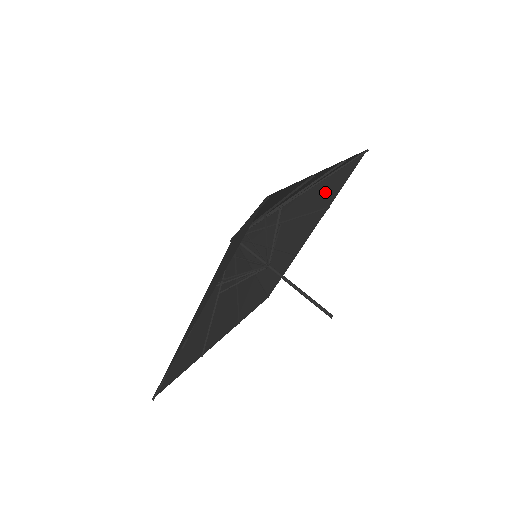
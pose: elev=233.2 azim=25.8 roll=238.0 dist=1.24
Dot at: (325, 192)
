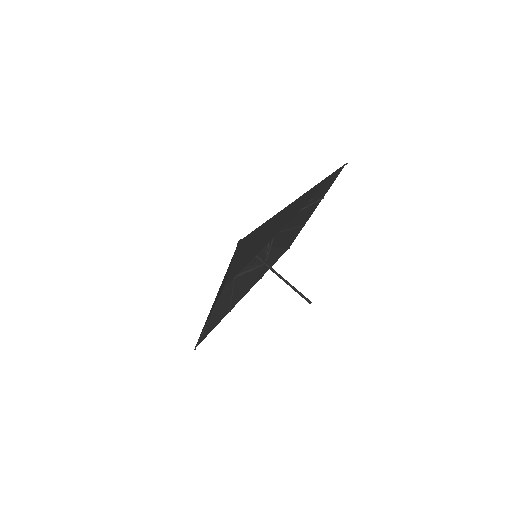
Dot at: occluded
